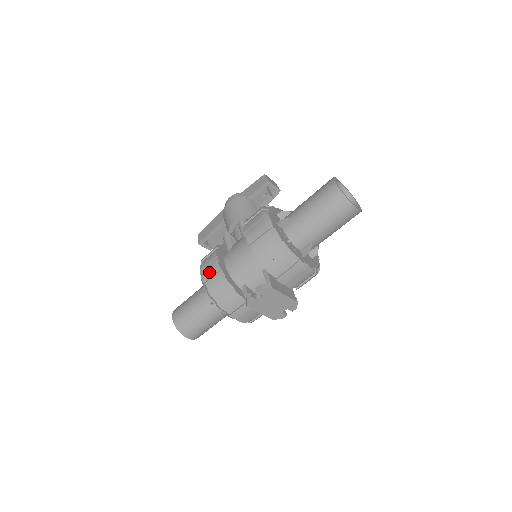
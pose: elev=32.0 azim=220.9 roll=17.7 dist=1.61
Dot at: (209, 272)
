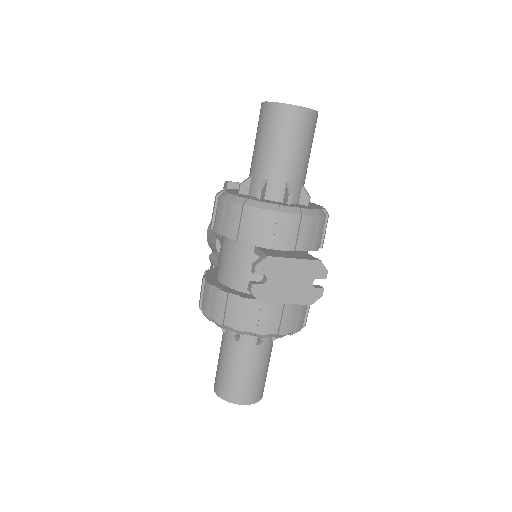
Dot at: (204, 300)
